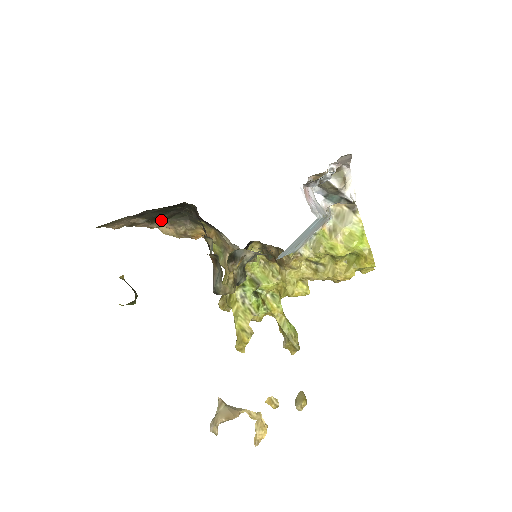
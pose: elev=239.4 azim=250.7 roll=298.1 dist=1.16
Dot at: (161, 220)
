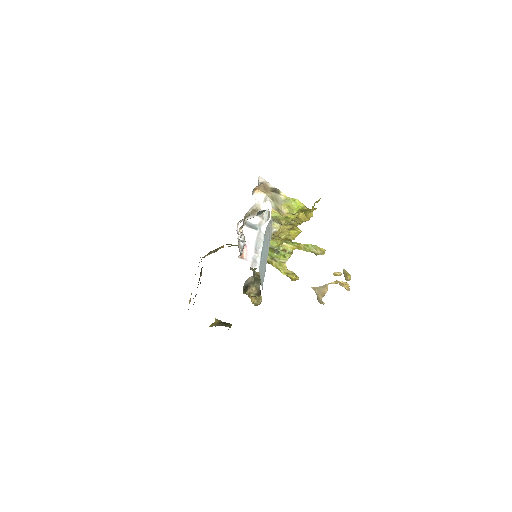
Dot at: (201, 274)
